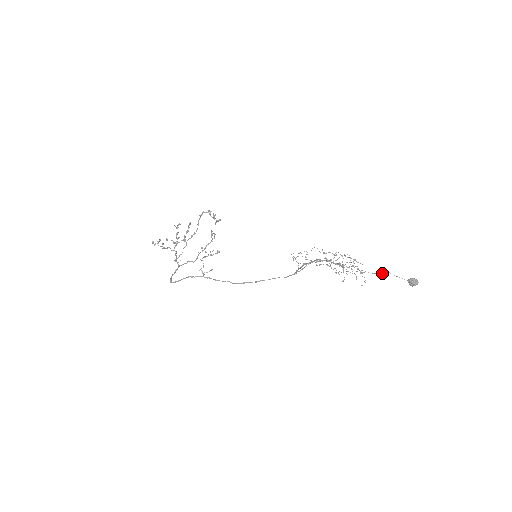
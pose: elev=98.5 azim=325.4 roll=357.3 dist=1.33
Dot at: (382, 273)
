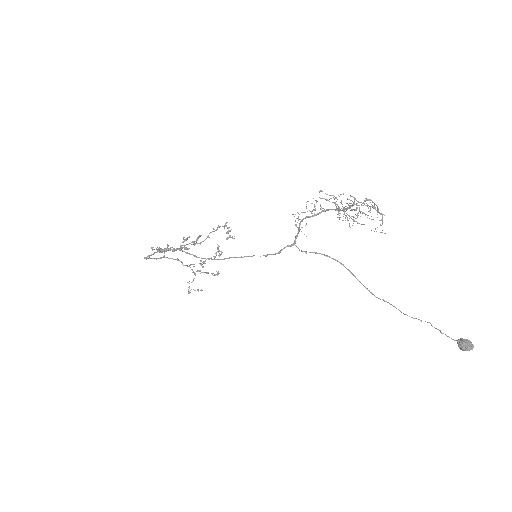
Dot at: (419, 319)
